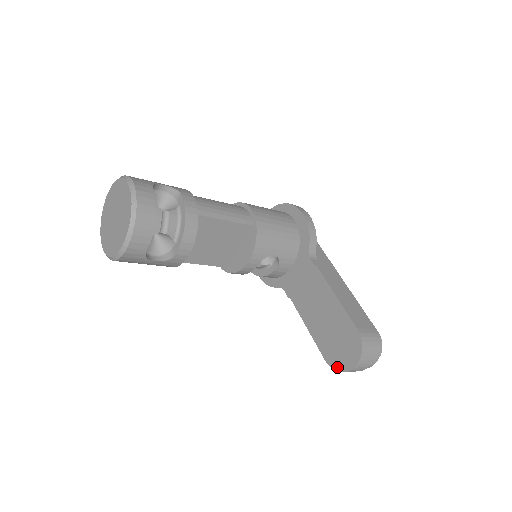
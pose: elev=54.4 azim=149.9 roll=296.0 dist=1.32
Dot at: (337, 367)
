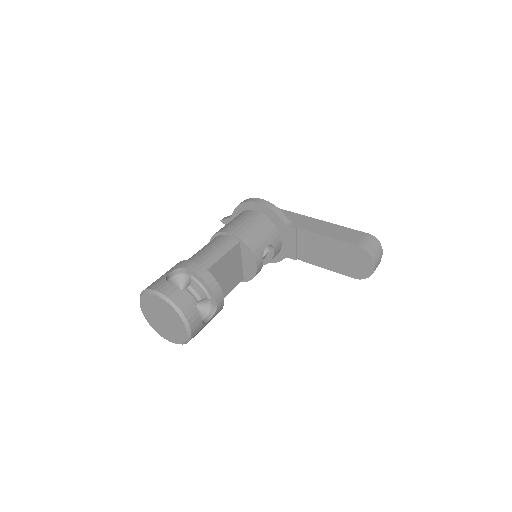
Dot at: (364, 276)
